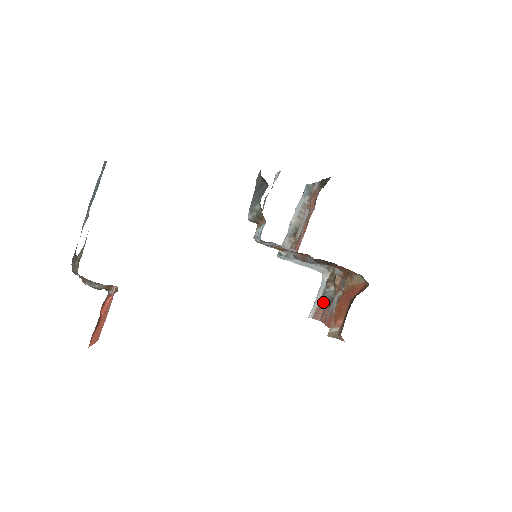
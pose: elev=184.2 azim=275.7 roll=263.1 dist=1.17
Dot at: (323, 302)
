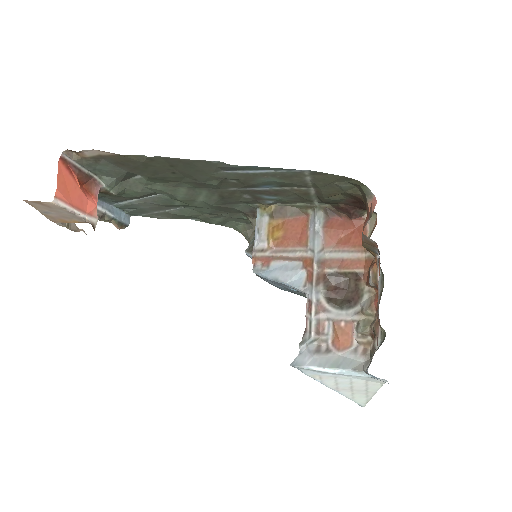
Dot at: occluded
